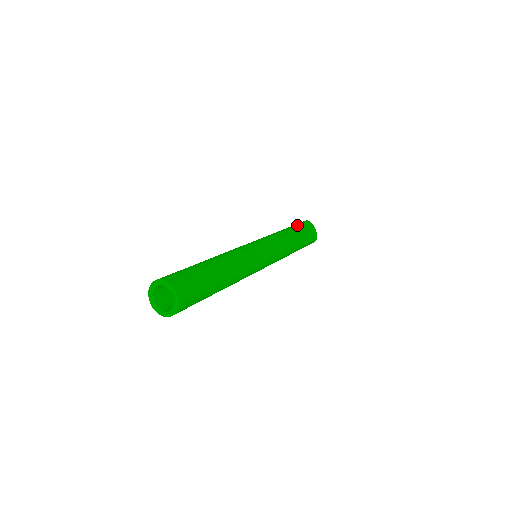
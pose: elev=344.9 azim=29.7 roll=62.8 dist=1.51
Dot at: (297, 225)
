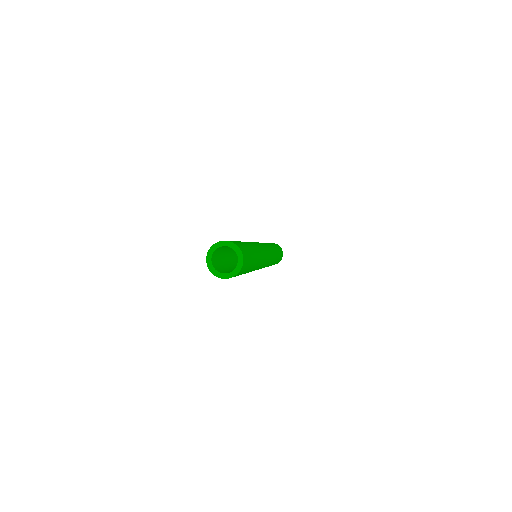
Dot at: occluded
